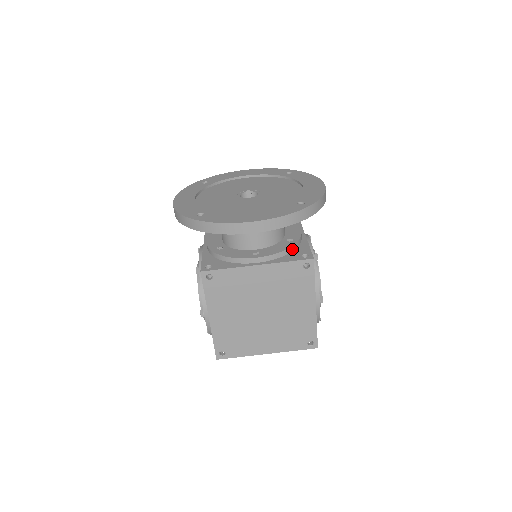
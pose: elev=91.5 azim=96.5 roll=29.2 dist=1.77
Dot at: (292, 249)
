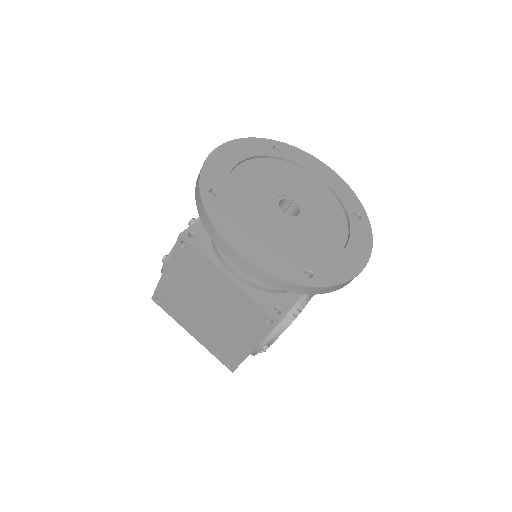
Dot at: (277, 291)
